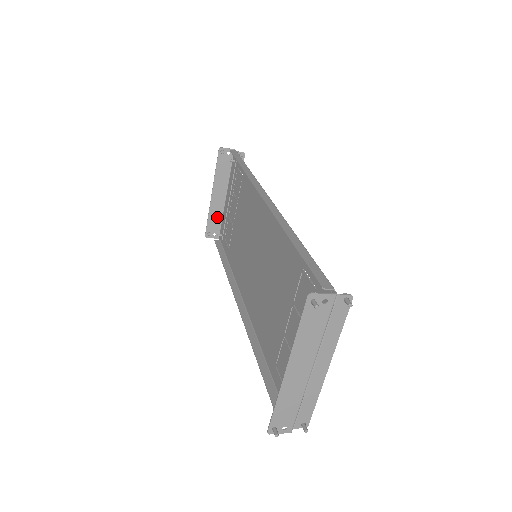
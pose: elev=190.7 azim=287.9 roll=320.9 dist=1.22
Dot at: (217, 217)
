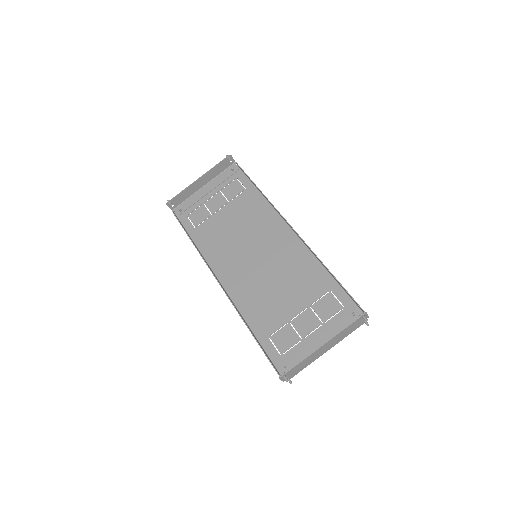
Dot at: (186, 195)
